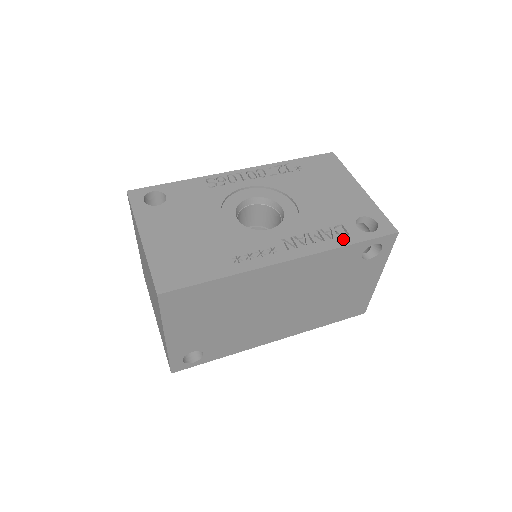
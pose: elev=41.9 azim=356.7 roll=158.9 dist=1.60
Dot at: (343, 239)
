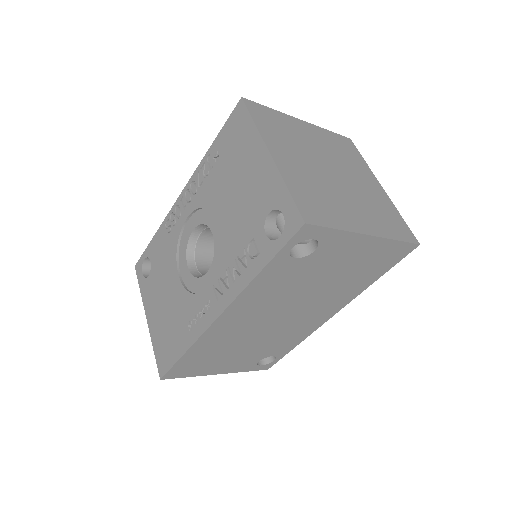
Dot at: (254, 264)
